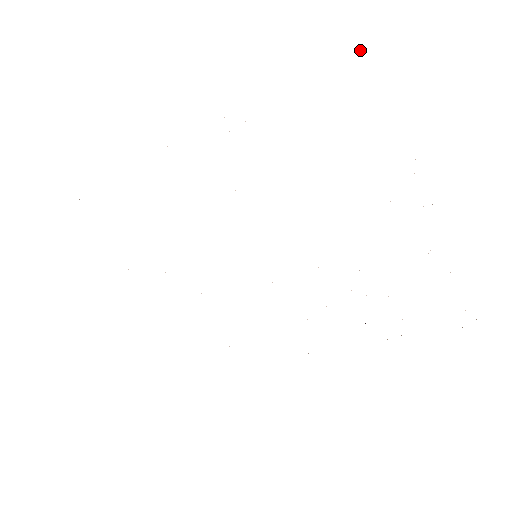
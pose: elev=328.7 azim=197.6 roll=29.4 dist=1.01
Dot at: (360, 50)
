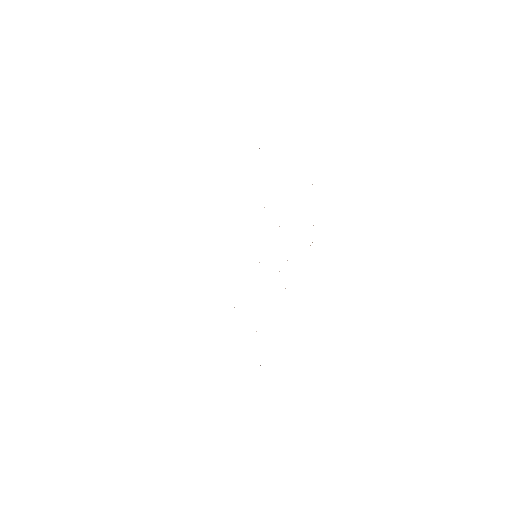
Dot at: occluded
